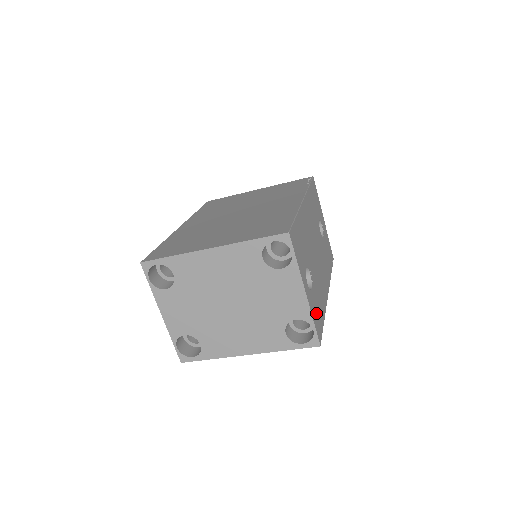
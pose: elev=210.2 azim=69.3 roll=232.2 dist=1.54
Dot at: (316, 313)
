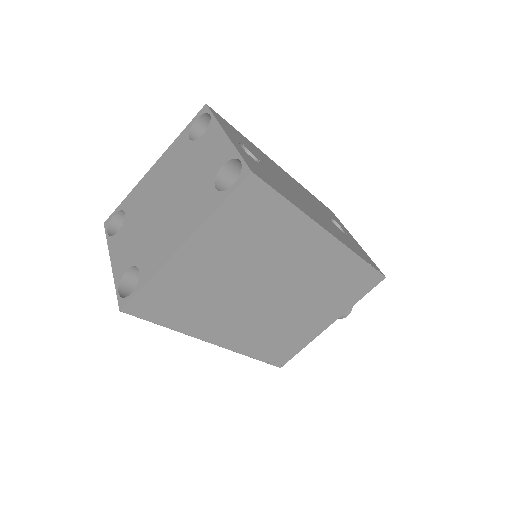
Dot at: (257, 168)
